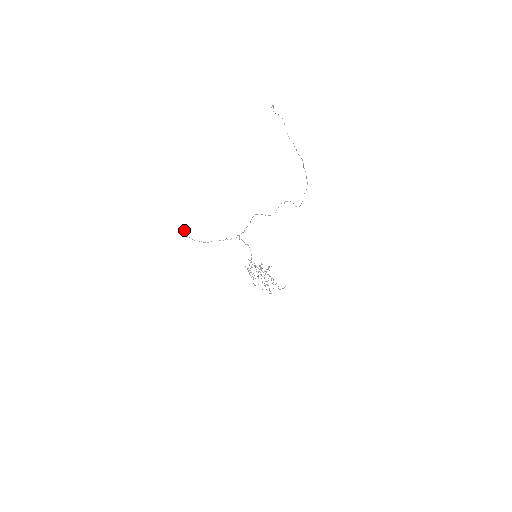
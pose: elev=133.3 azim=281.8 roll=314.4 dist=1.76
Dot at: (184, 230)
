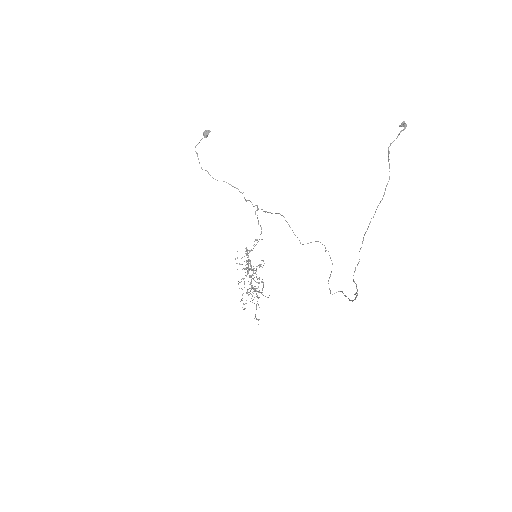
Dot at: occluded
